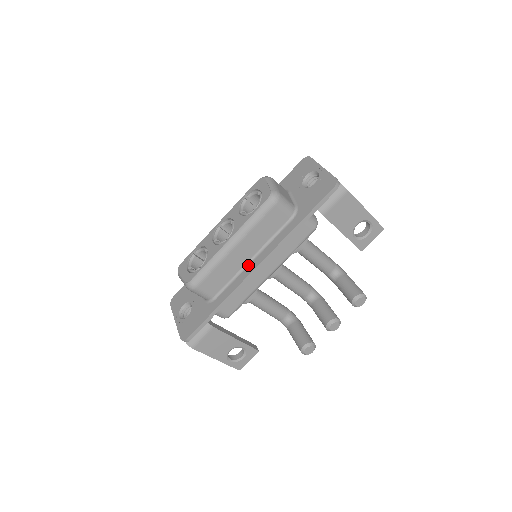
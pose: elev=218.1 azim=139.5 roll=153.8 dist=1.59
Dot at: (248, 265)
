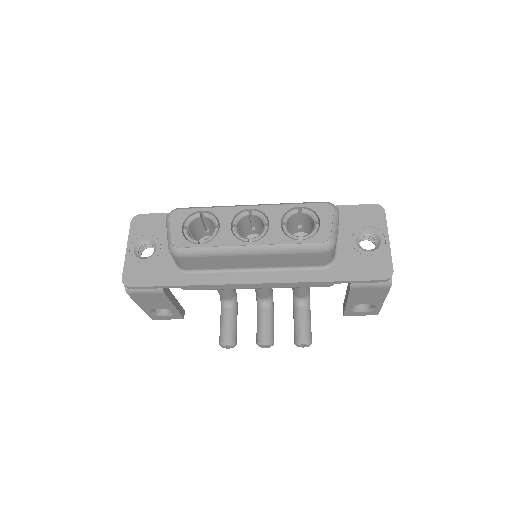
Dot at: (245, 271)
